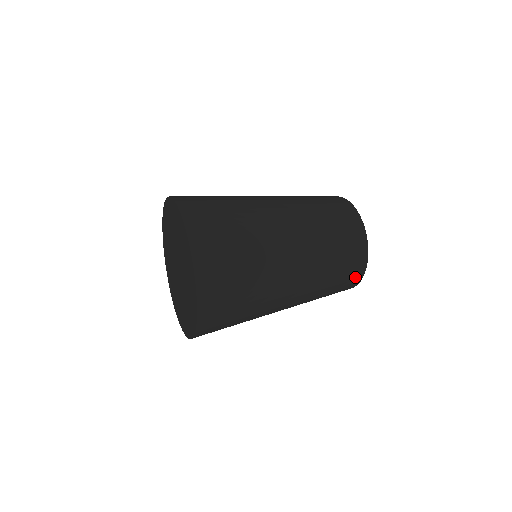
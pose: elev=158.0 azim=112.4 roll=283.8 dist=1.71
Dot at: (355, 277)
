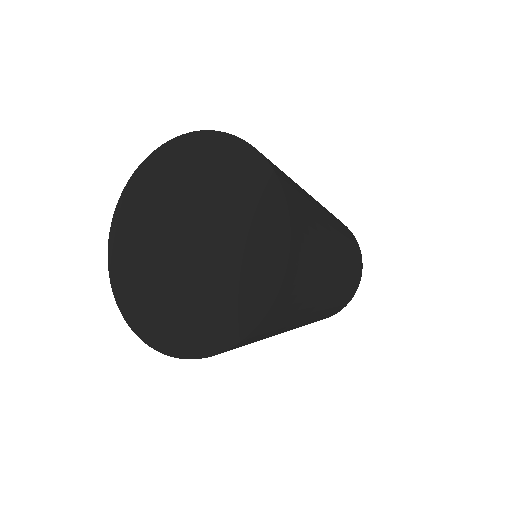
Dot at: (354, 240)
